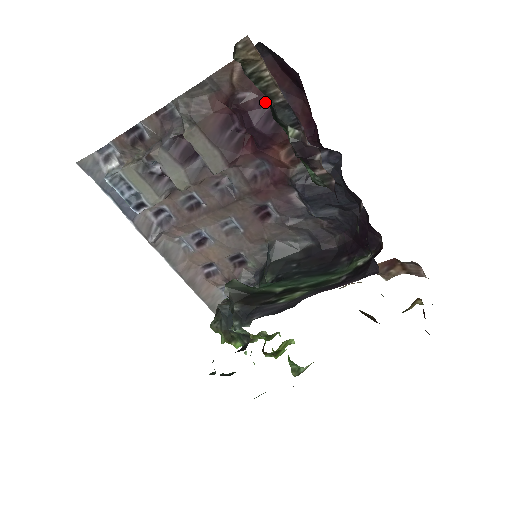
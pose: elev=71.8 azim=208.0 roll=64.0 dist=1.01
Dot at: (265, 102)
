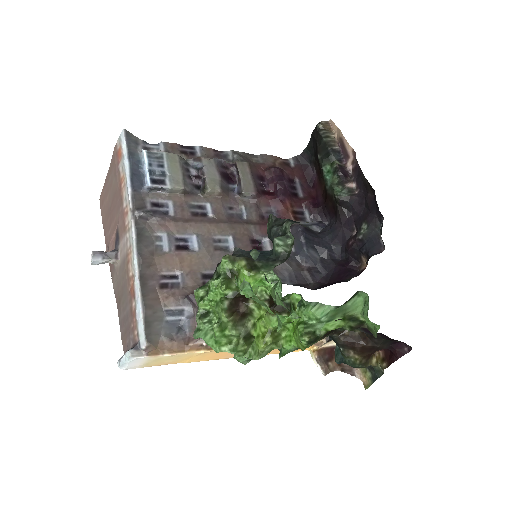
Dot at: (290, 180)
